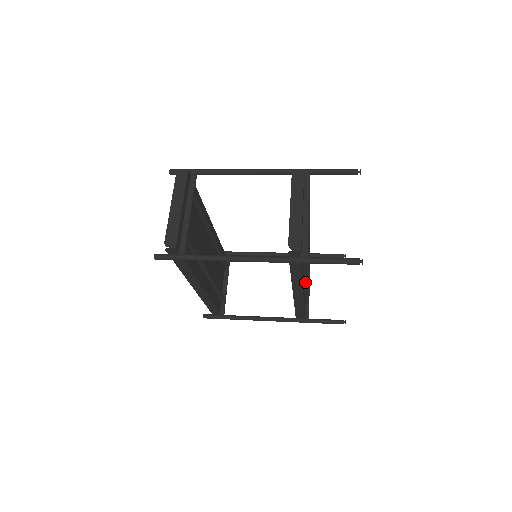
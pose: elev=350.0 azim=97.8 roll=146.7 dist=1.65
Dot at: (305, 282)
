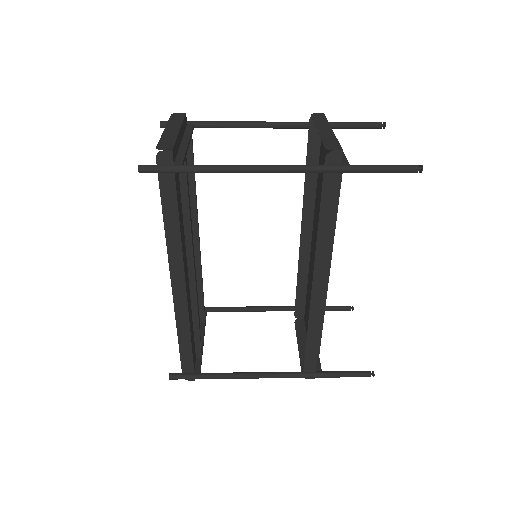
Dot at: occluded
